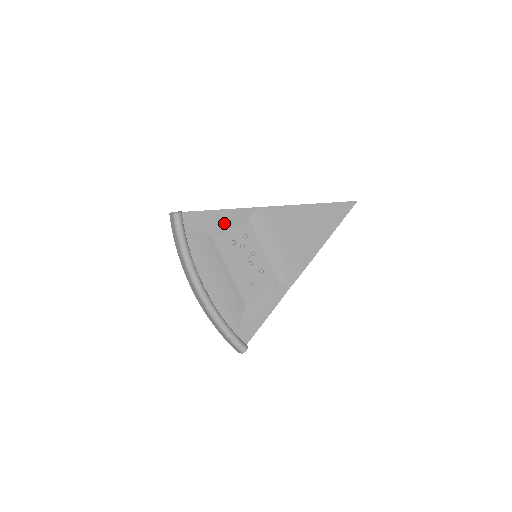
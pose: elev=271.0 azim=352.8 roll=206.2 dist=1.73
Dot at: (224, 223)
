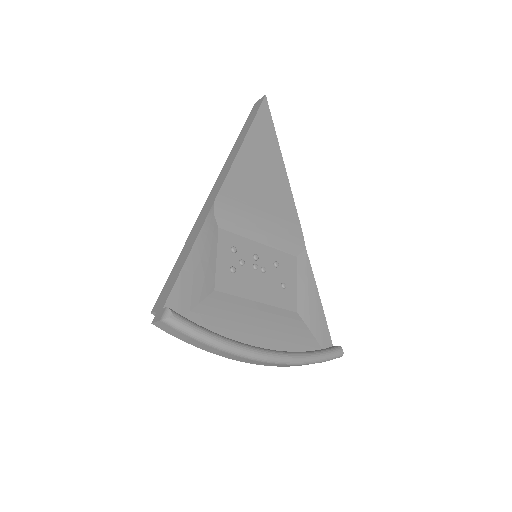
Dot at: (206, 262)
